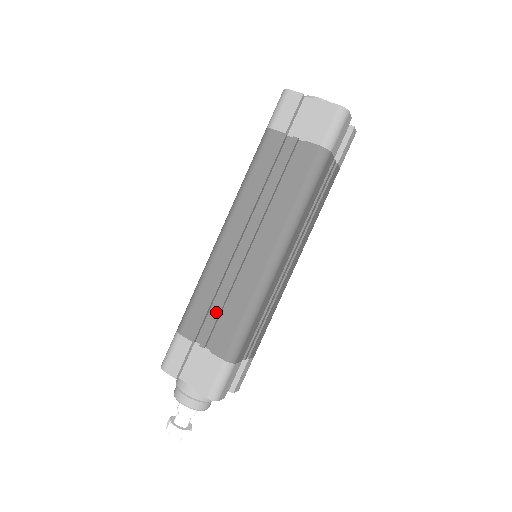
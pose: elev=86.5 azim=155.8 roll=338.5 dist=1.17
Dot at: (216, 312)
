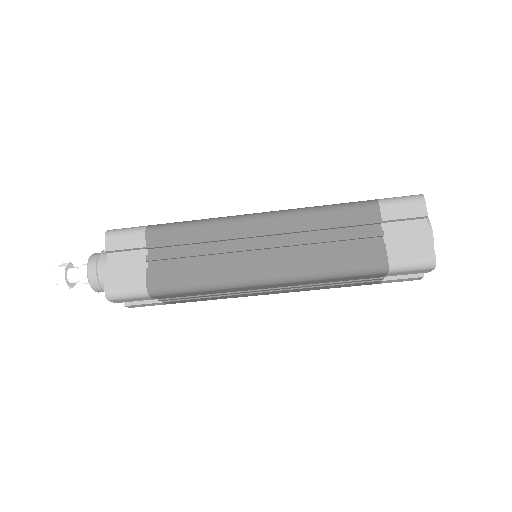
Dot at: (184, 253)
